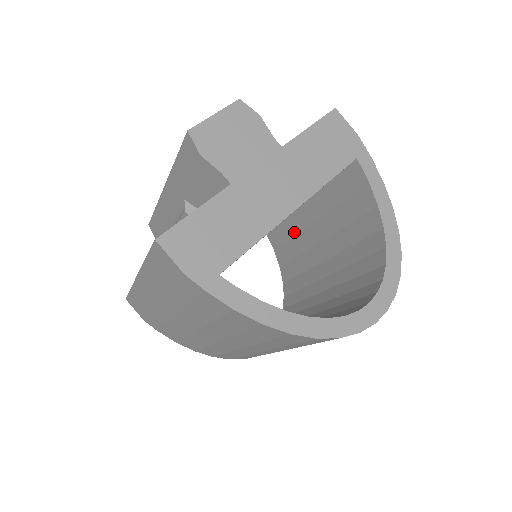
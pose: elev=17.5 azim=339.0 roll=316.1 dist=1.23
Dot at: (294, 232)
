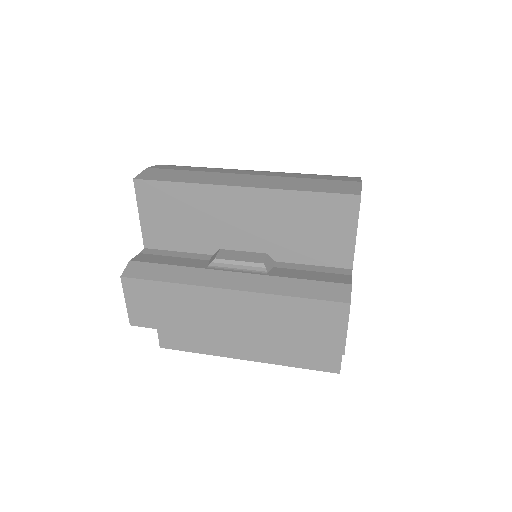
Dot at: occluded
